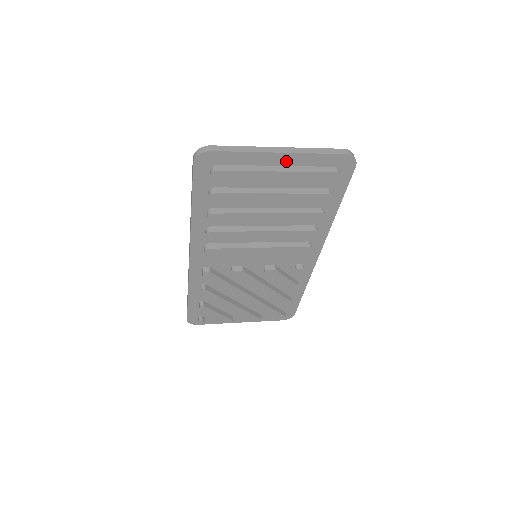
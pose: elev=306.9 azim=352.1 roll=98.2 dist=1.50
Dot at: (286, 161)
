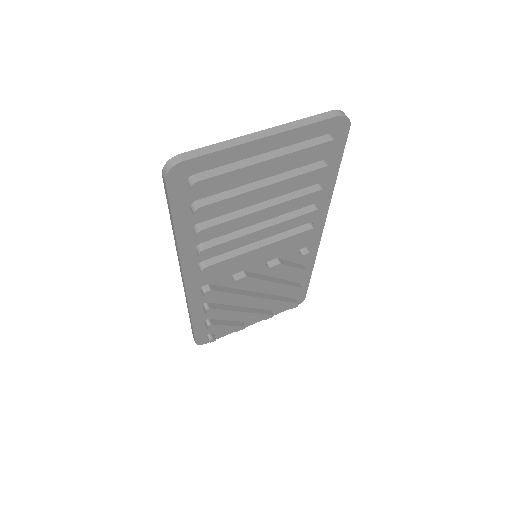
Dot at: (272, 145)
